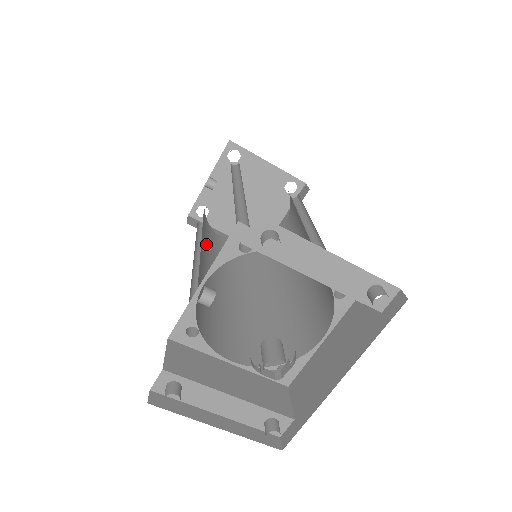
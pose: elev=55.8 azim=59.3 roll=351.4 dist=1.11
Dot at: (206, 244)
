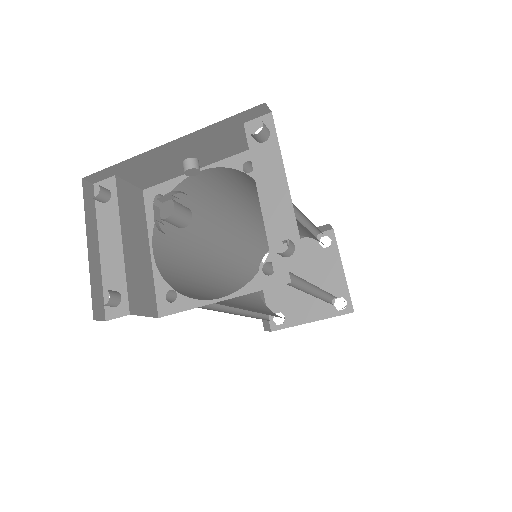
Dot at: (241, 249)
